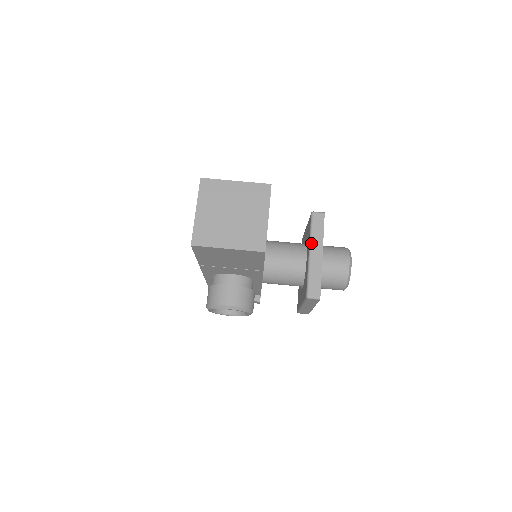
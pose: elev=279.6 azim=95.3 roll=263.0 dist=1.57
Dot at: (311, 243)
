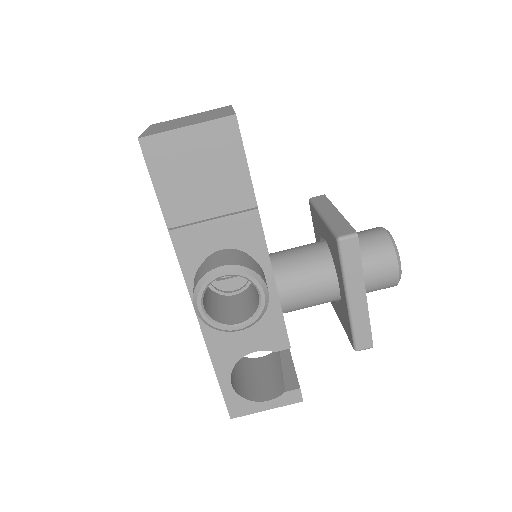
Dot at: (319, 210)
